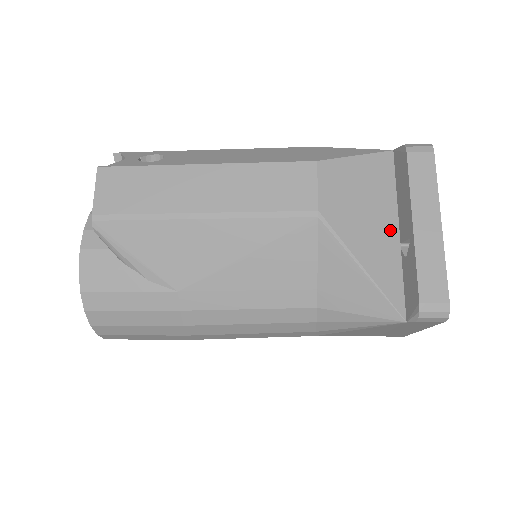
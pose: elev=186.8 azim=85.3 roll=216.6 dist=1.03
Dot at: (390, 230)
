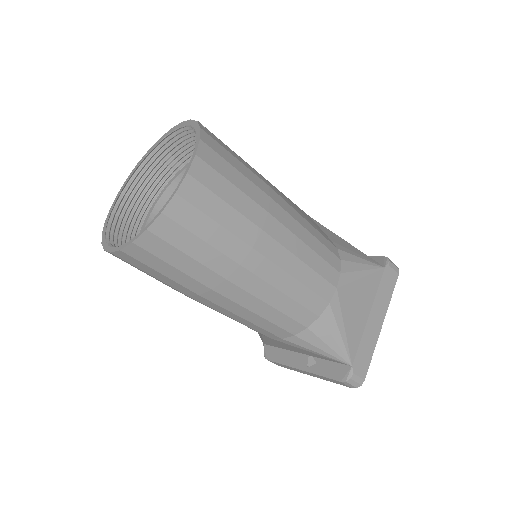
Dot at: occluded
